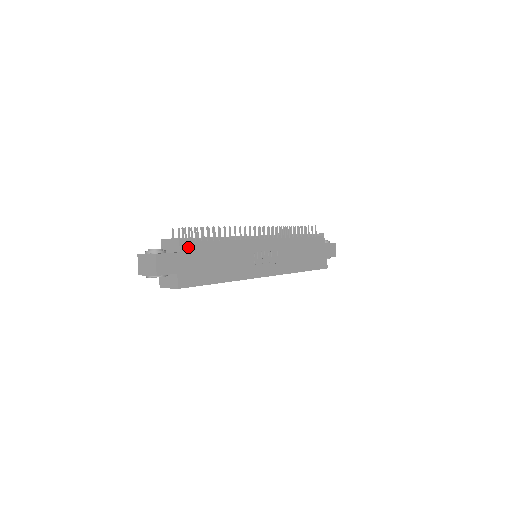
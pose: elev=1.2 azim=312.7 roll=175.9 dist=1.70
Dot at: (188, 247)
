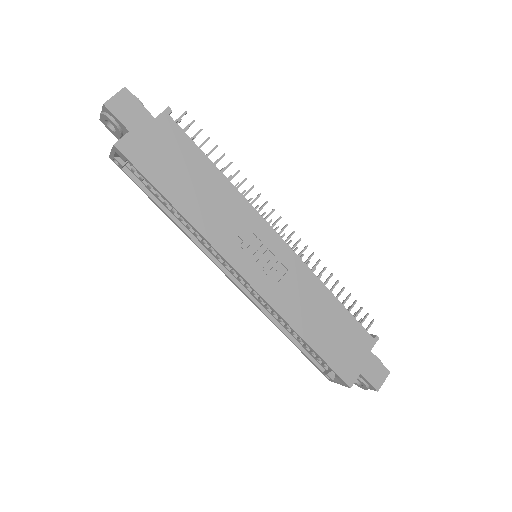
Dot at: (170, 126)
